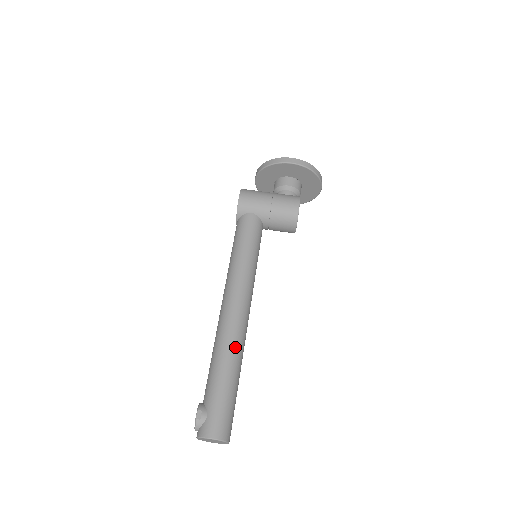
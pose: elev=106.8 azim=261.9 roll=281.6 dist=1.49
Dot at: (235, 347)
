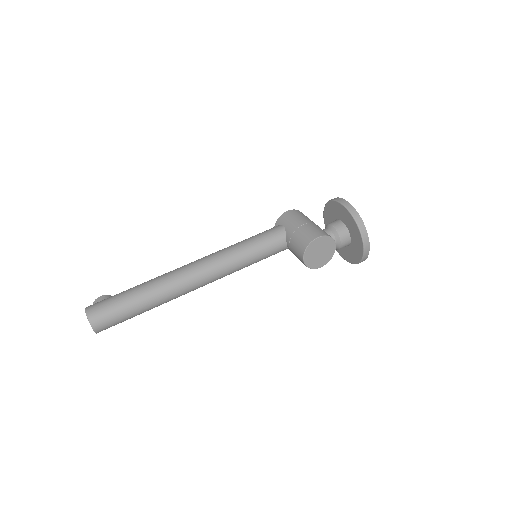
Dot at: (163, 283)
